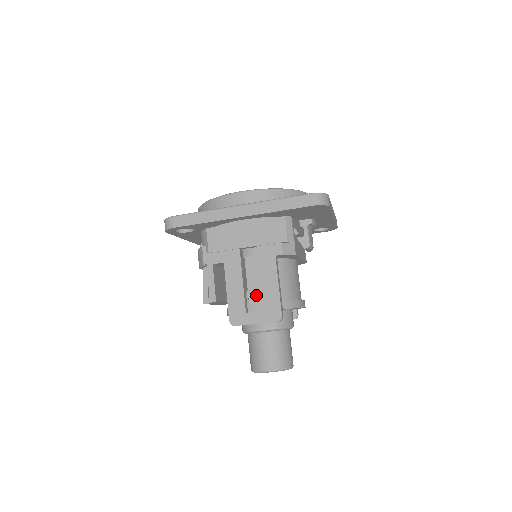
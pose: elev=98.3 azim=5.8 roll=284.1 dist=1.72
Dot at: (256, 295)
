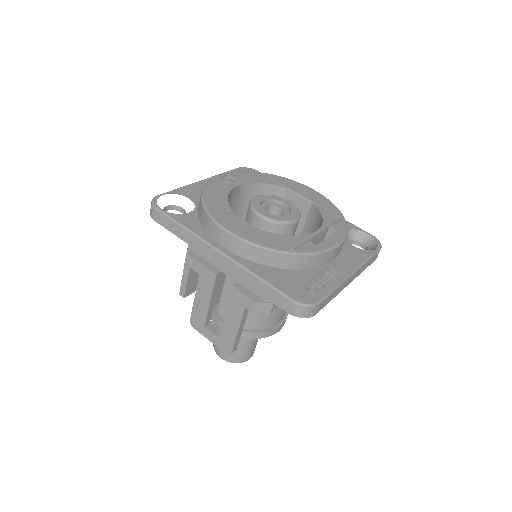
Dot at: occluded
